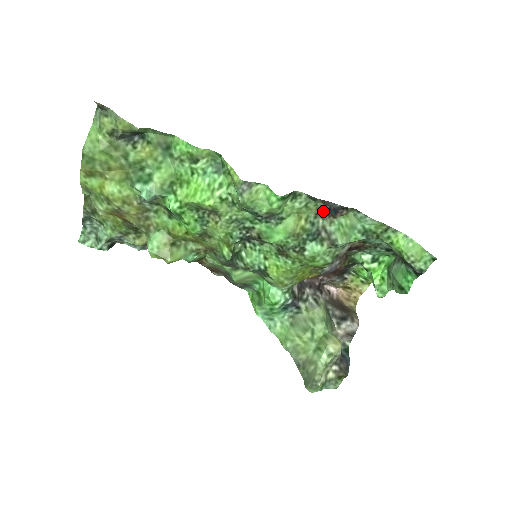
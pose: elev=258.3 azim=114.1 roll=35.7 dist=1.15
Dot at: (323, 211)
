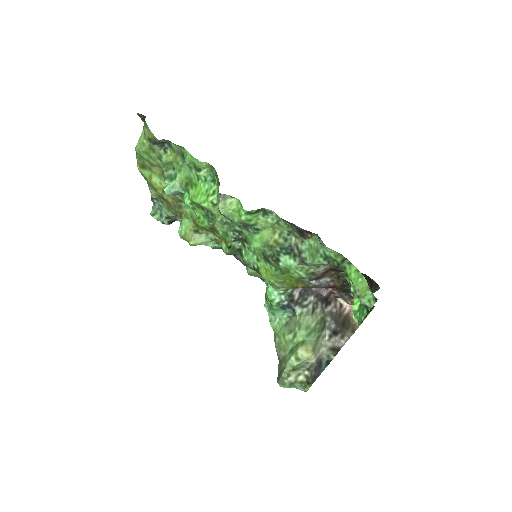
Dot at: (294, 230)
